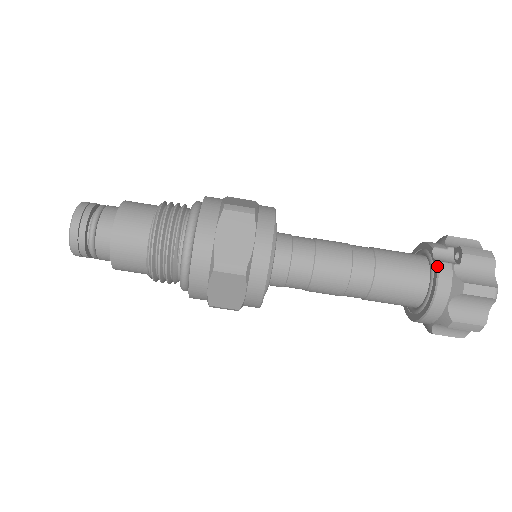
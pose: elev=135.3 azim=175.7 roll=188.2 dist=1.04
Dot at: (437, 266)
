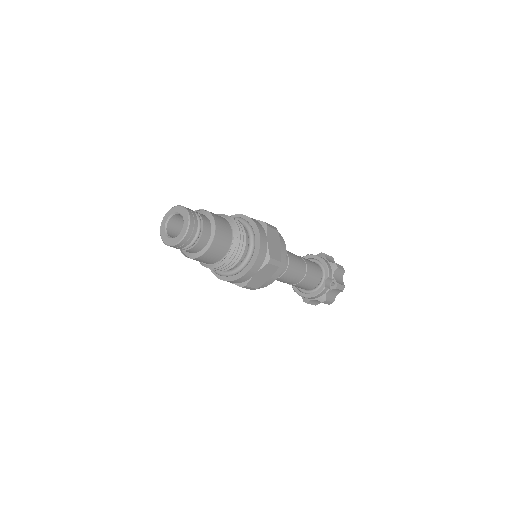
Dot at: (323, 289)
